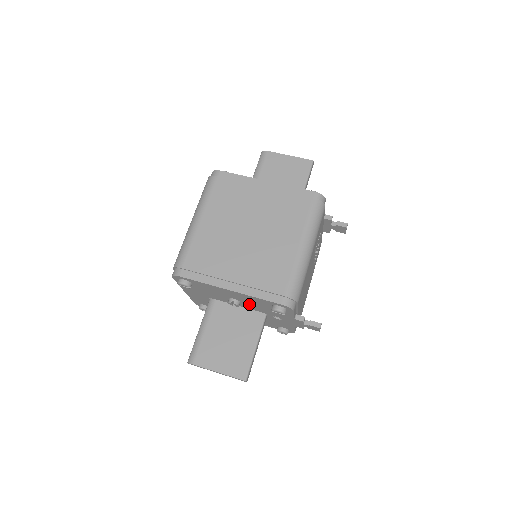
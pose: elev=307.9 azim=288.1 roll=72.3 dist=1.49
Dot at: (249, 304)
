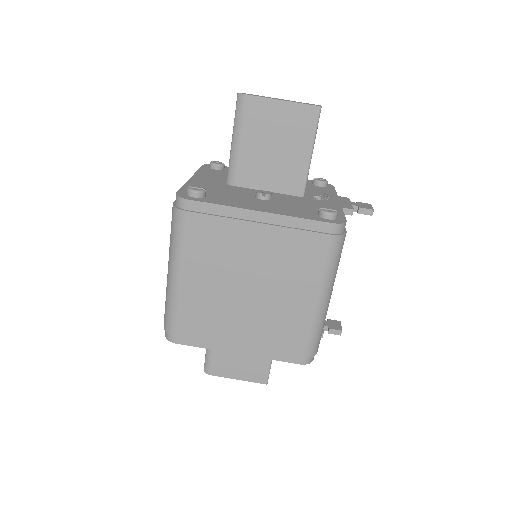
Dot at: occluded
